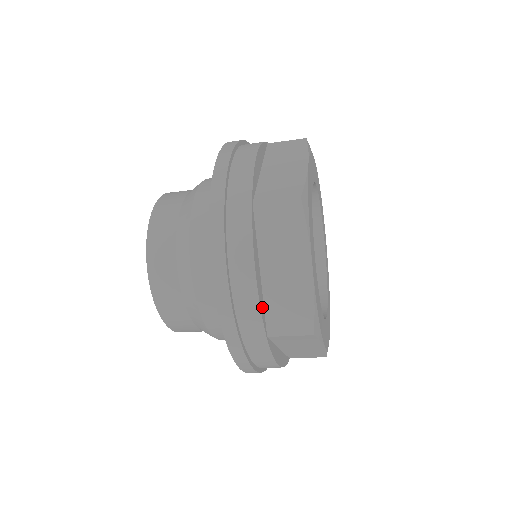
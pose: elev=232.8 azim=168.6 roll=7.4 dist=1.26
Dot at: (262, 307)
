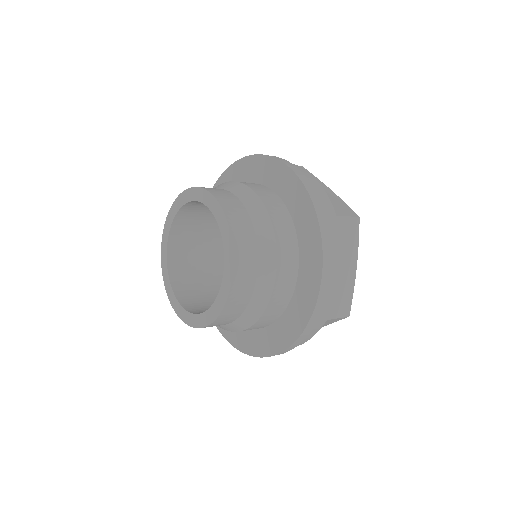
Dot at: occluded
